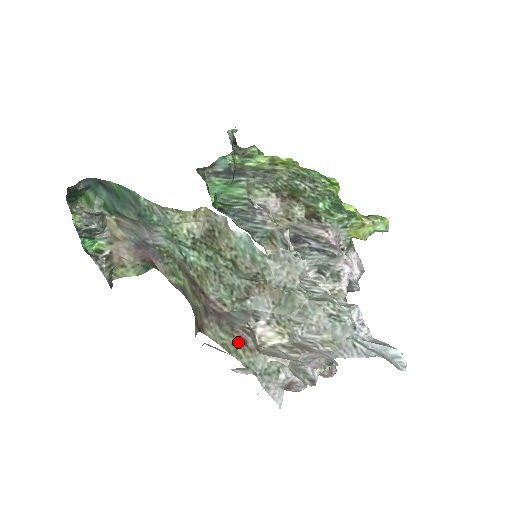
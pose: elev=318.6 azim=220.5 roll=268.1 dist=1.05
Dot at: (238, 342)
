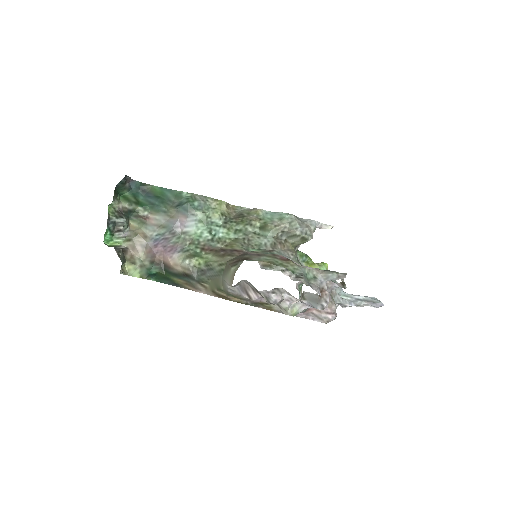
Dot at: (281, 260)
